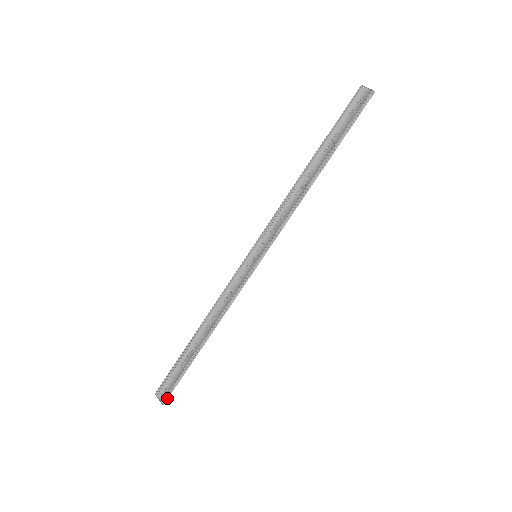
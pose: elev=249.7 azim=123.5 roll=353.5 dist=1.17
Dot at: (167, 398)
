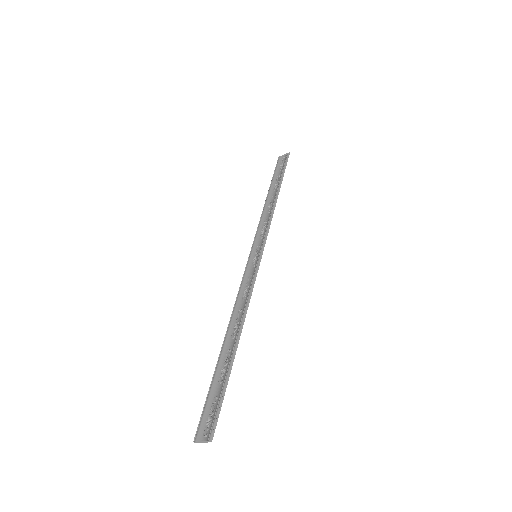
Dot at: (214, 427)
